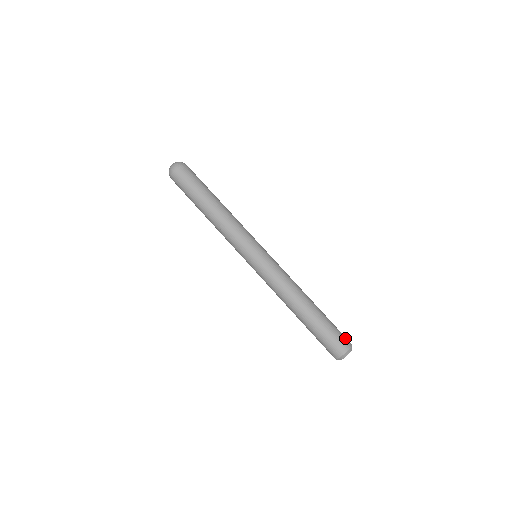
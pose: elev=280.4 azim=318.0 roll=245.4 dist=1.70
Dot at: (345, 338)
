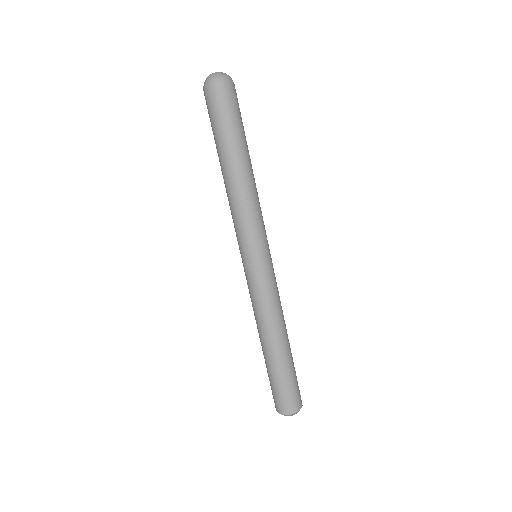
Dot at: occluded
